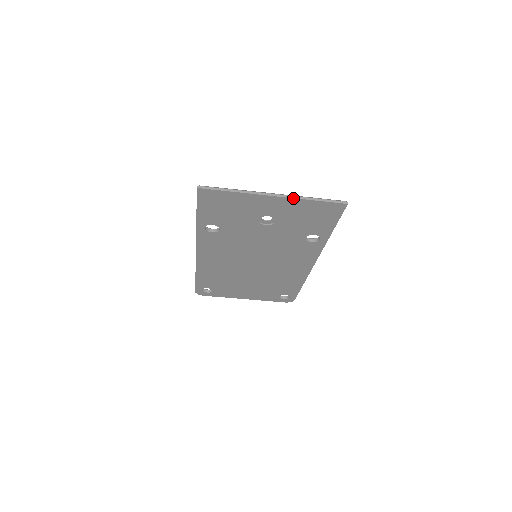
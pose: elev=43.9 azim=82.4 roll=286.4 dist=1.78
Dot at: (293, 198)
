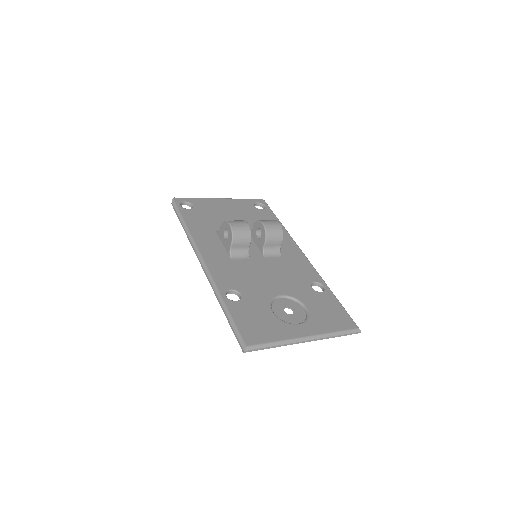
Dot at: (321, 339)
